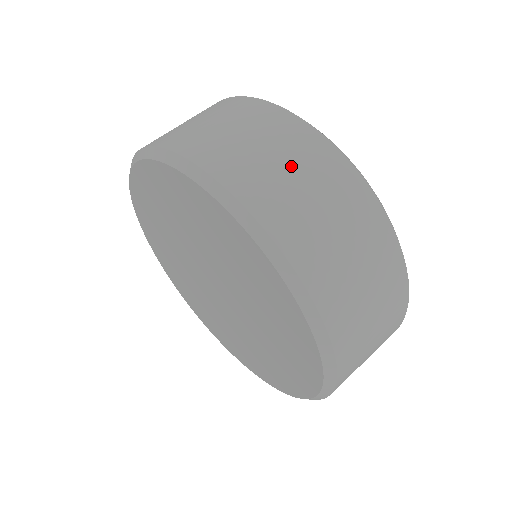
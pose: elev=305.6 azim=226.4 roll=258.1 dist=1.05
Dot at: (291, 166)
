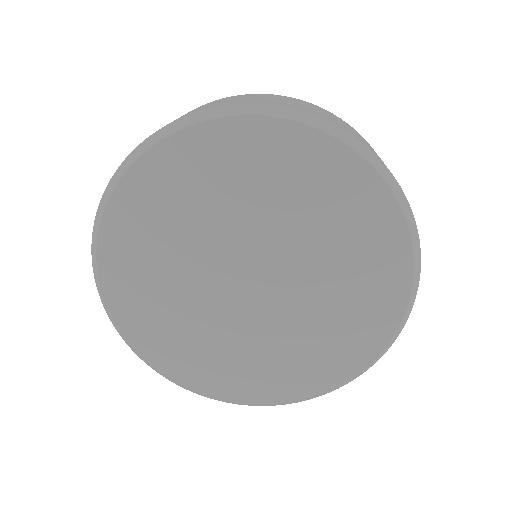
Dot at: occluded
